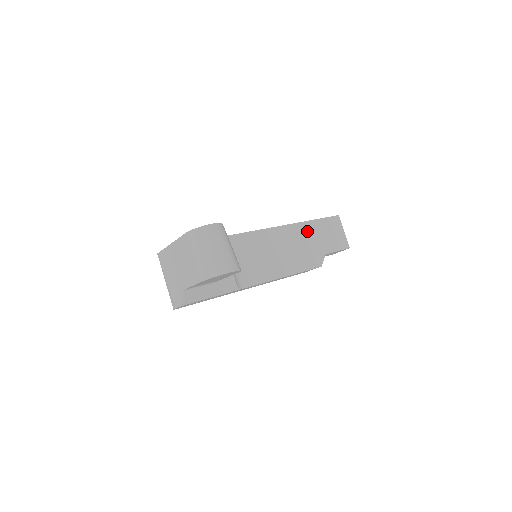
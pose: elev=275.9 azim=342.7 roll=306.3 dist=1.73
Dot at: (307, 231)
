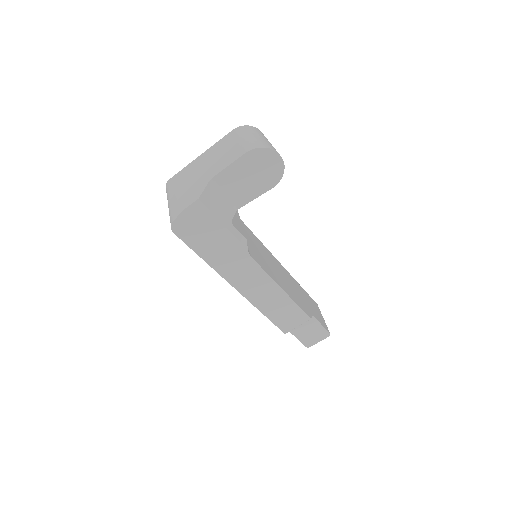
Dot at: (296, 285)
